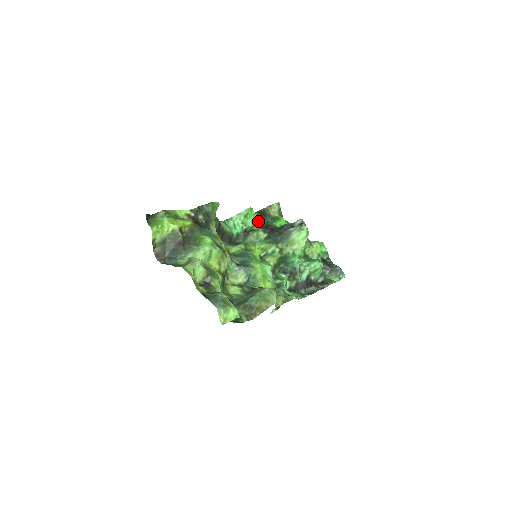
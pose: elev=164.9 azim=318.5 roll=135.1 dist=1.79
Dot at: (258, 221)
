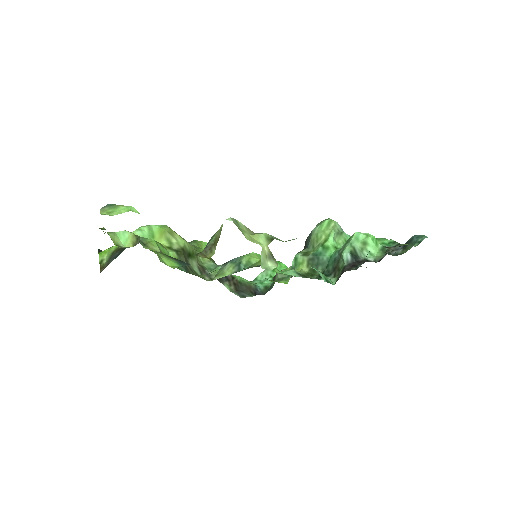
Dot at: occluded
